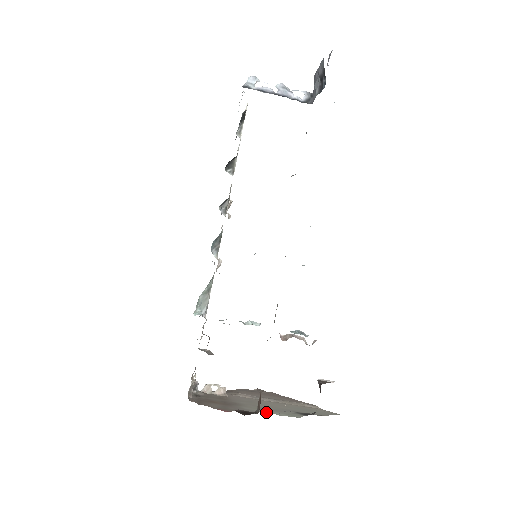
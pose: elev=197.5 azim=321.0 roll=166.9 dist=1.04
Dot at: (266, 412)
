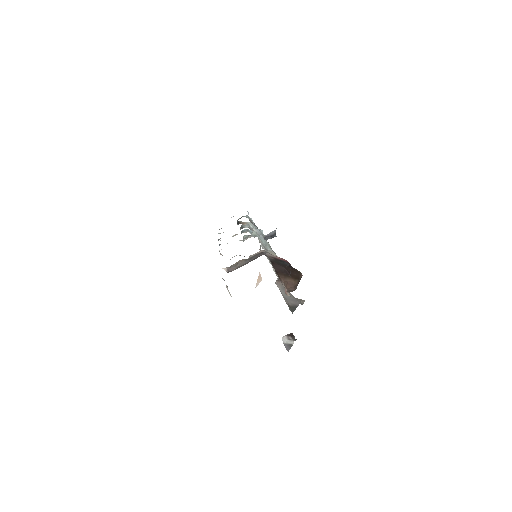
Dot at: occluded
